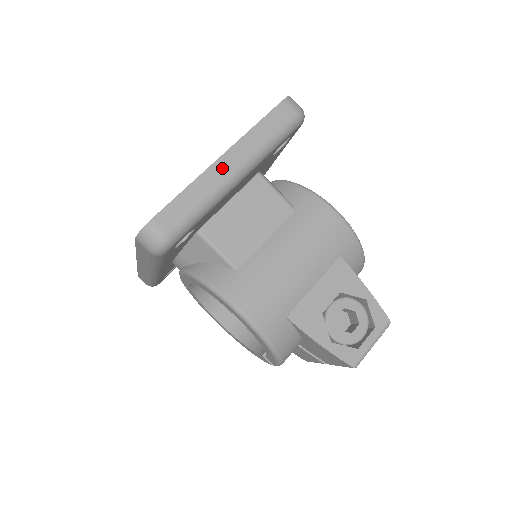
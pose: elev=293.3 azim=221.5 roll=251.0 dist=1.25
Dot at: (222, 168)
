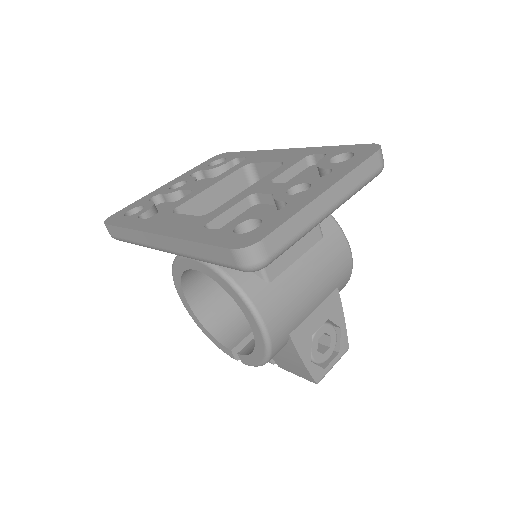
Dot at: (324, 202)
